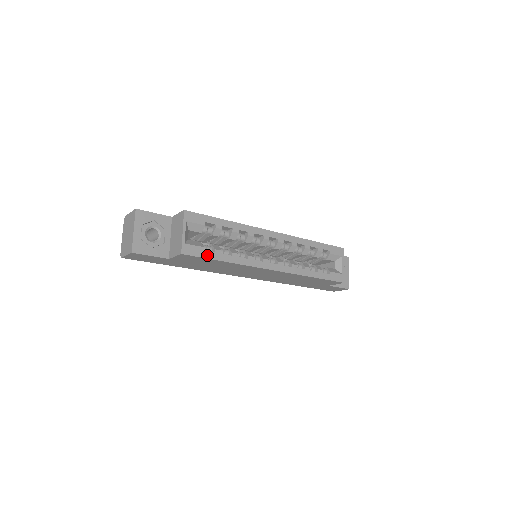
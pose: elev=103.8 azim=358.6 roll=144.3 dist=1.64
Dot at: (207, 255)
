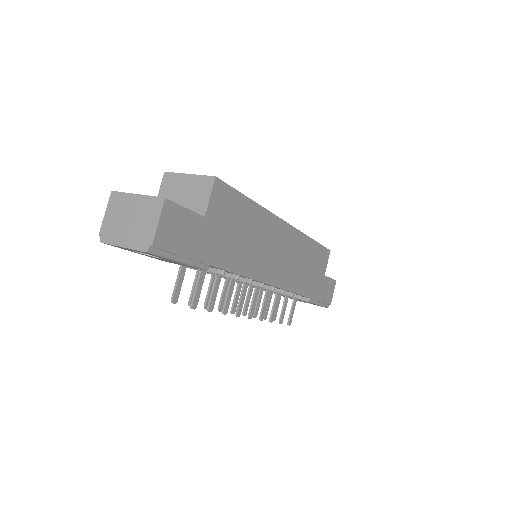
Dot at: (234, 191)
